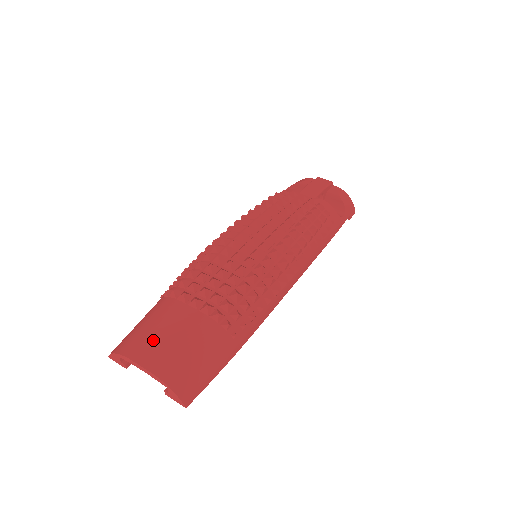
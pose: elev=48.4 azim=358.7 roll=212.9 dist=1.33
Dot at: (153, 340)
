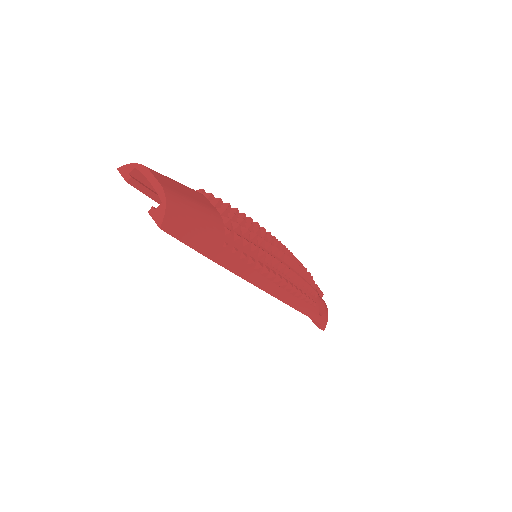
Dot at: (172, 182)
